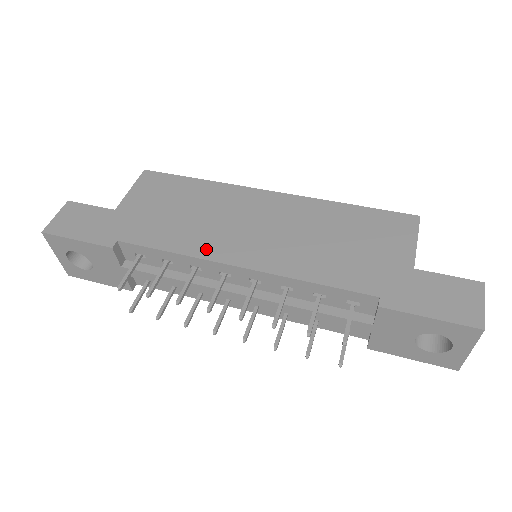
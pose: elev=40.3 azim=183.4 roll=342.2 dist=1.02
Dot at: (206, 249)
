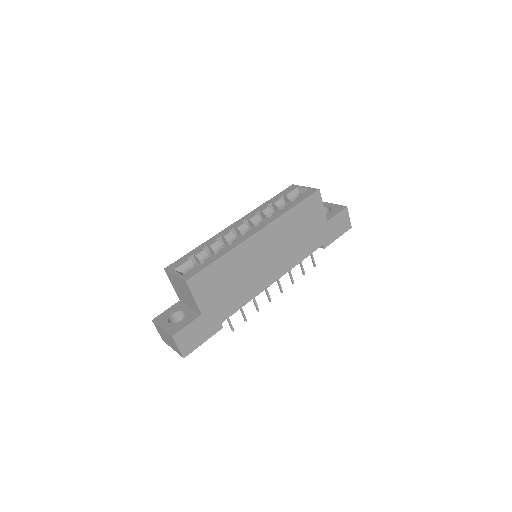
Dot at: (259, 288)
